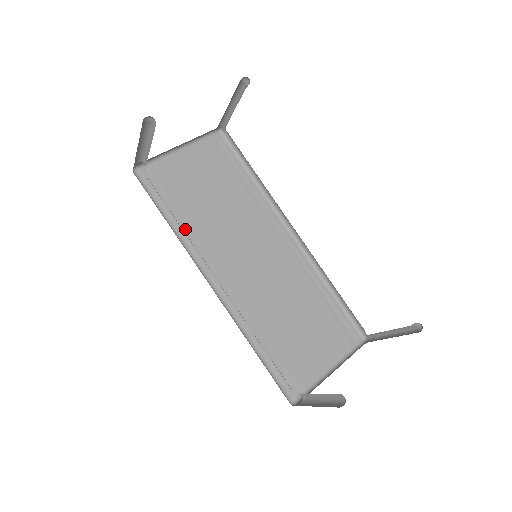
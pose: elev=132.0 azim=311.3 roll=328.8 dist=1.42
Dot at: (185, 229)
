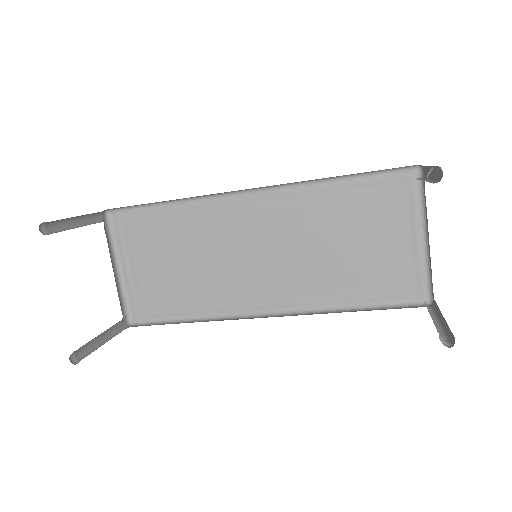
Dot at: (201, 306)
